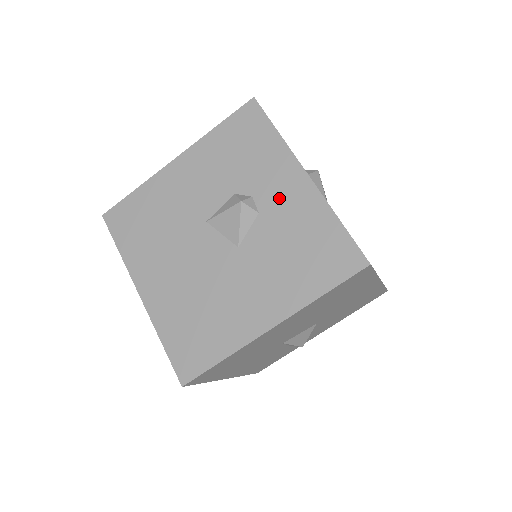
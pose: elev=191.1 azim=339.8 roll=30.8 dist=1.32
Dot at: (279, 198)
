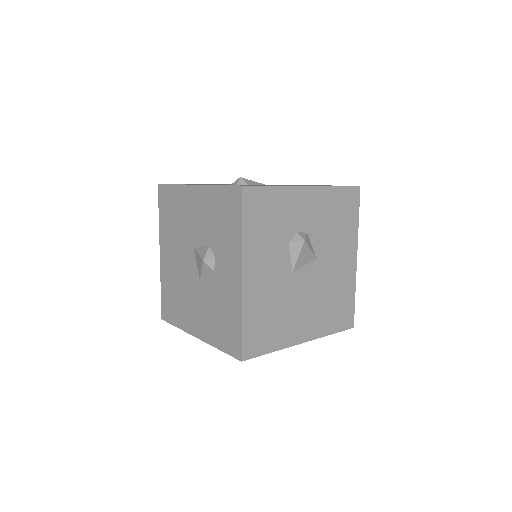
Dot at: (225, 275)
